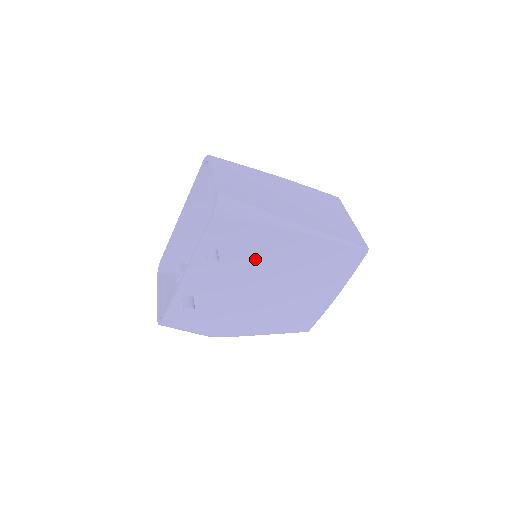
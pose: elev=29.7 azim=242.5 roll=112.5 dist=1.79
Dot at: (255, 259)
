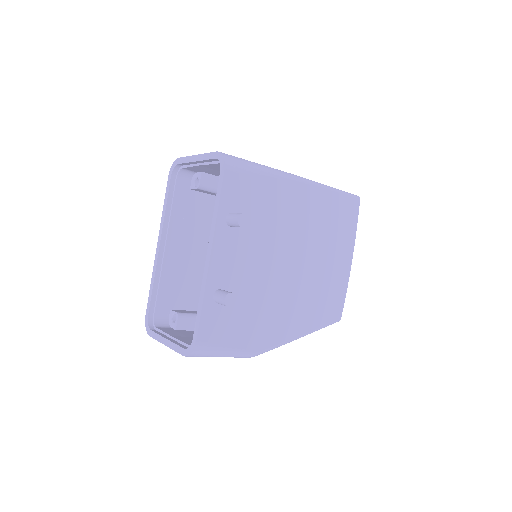
Dot at: (273, 223)
